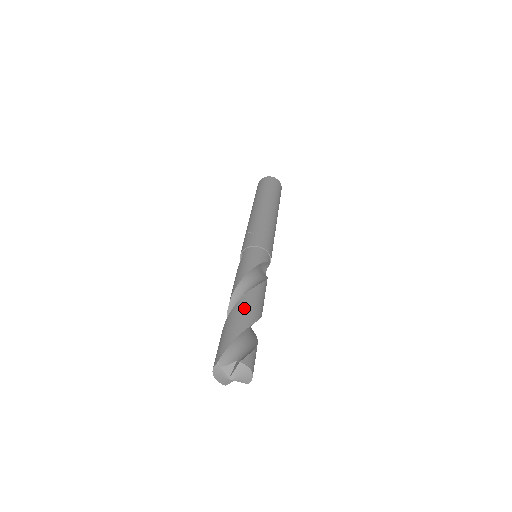
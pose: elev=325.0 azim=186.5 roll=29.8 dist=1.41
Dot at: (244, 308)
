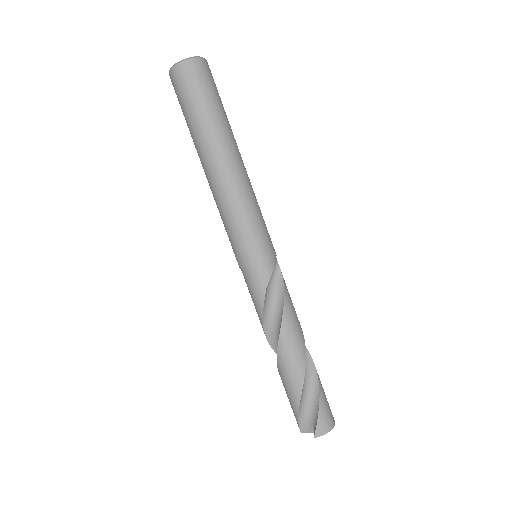
Dot at: (286, 375)
